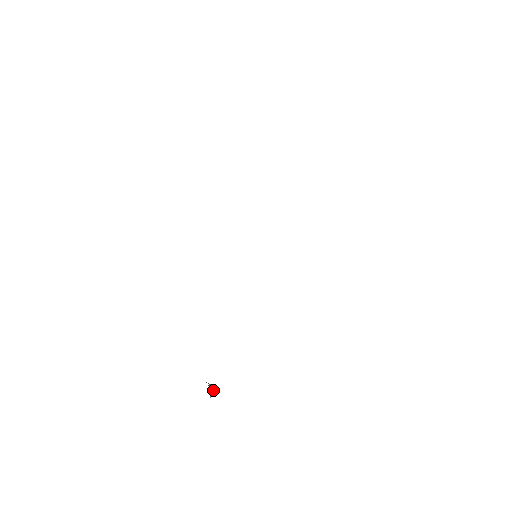
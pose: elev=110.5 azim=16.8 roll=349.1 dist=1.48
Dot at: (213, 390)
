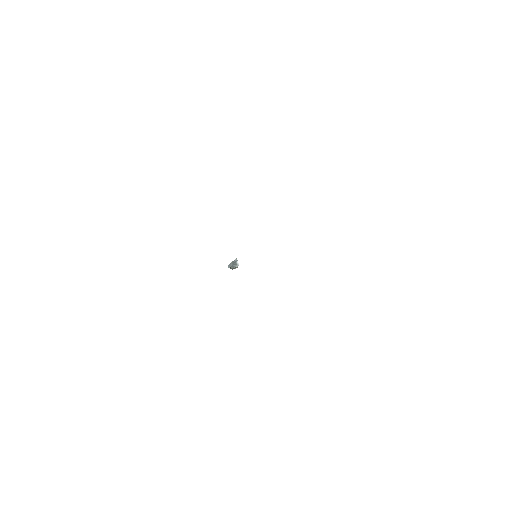
Dot at: (236, 267)
